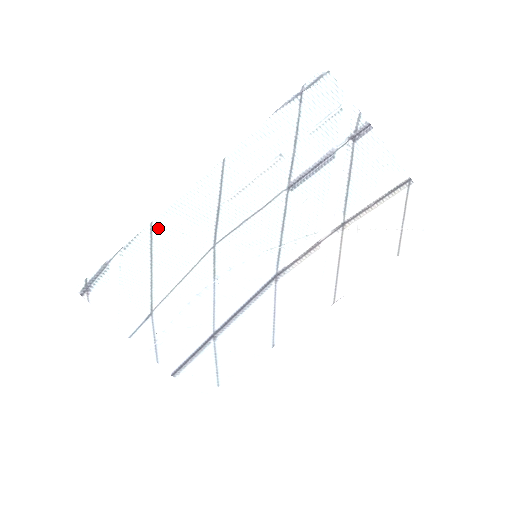
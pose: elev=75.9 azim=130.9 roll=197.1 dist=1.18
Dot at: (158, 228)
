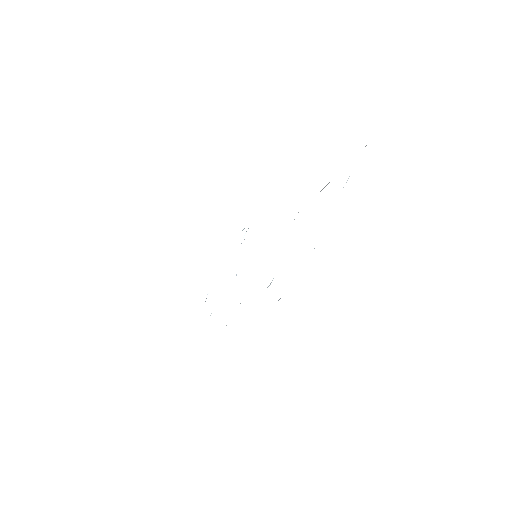
Dot at: occluded
